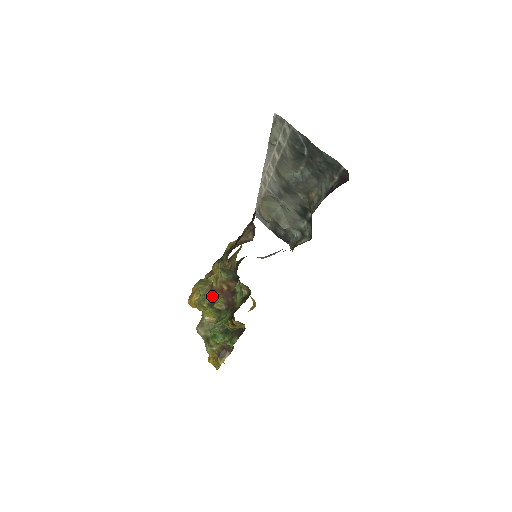
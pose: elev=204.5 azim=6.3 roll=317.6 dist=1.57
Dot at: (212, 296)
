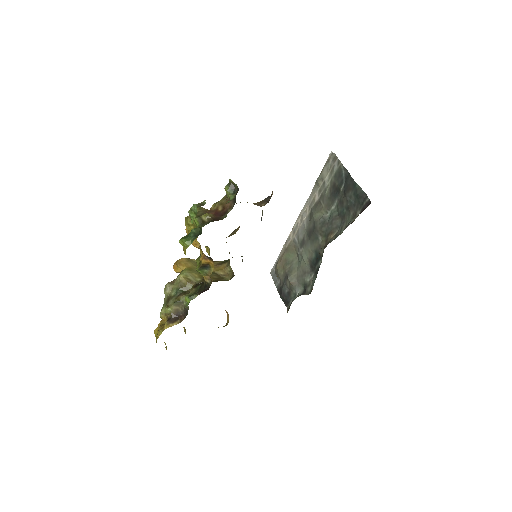
Dot at: occluded
